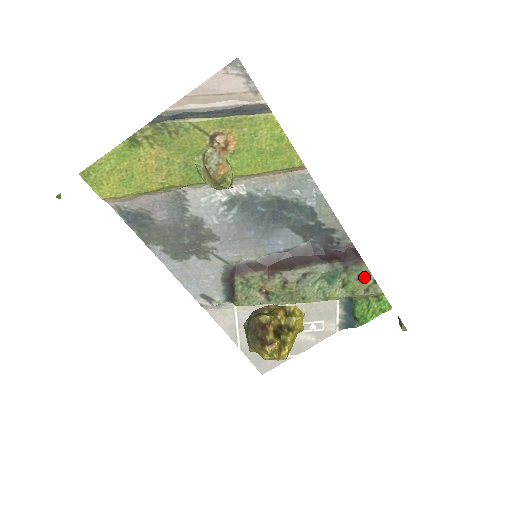
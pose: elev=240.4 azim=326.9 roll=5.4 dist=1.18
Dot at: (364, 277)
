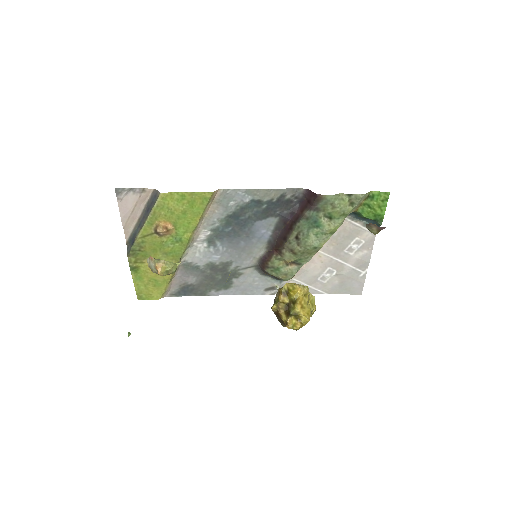
Dot at: (337, 201)
